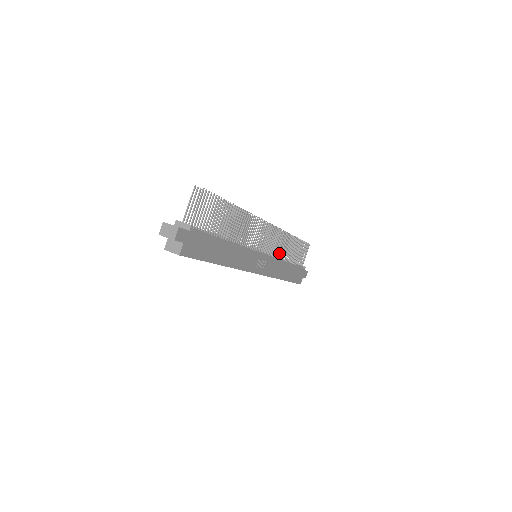
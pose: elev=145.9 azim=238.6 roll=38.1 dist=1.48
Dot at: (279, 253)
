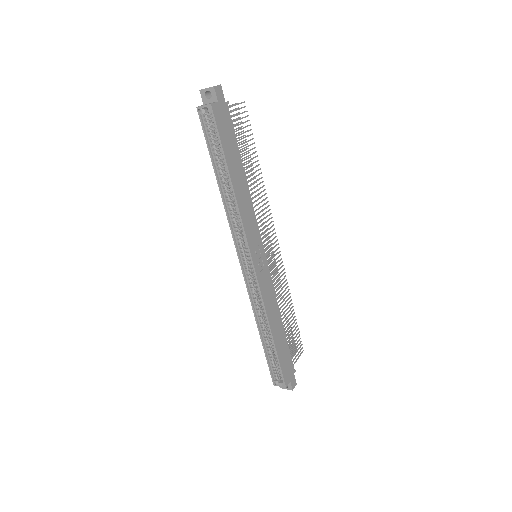
Dot at: (276, 294)
